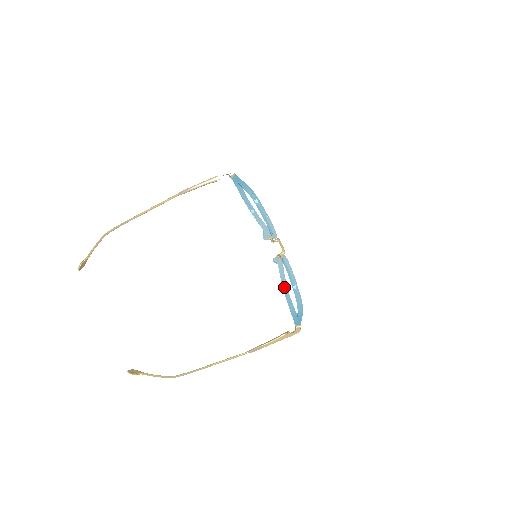
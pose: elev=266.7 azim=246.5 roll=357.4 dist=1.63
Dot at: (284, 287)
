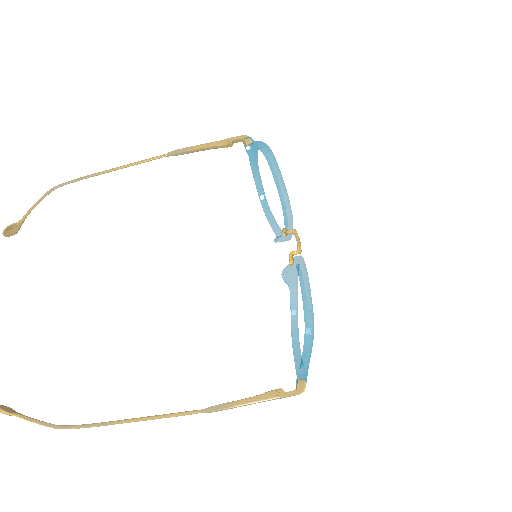
Dot at: (294, 334)
